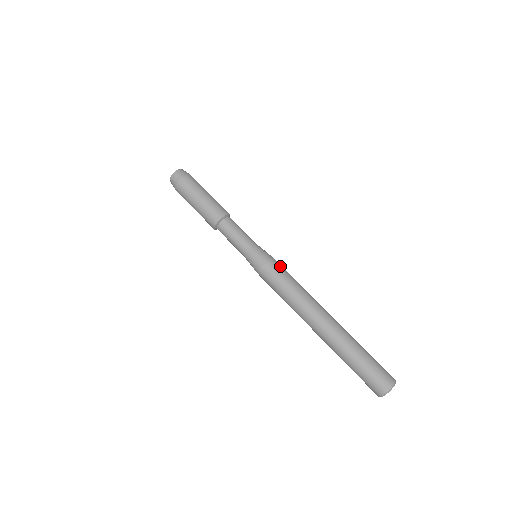
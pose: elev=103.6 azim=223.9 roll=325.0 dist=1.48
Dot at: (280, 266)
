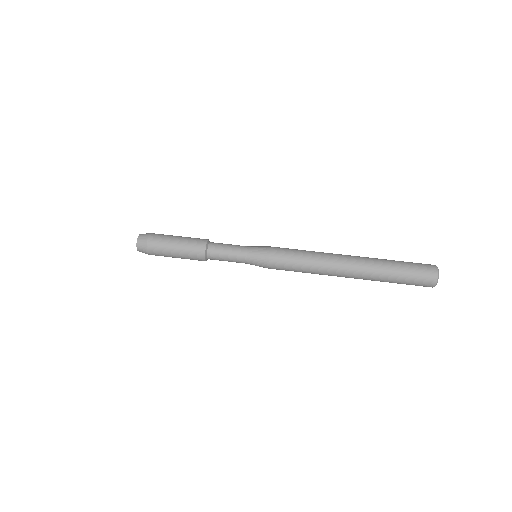
Dot at: (281, 252)
